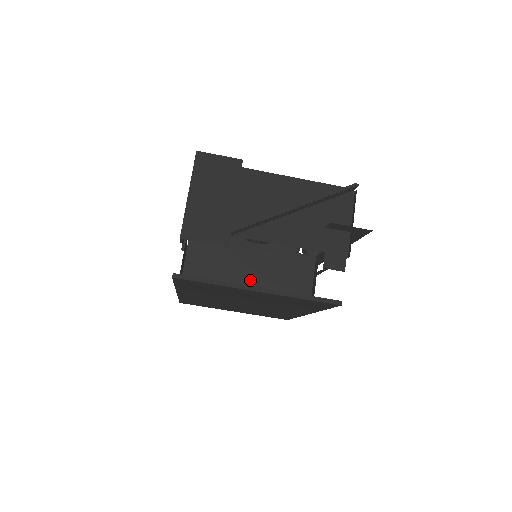
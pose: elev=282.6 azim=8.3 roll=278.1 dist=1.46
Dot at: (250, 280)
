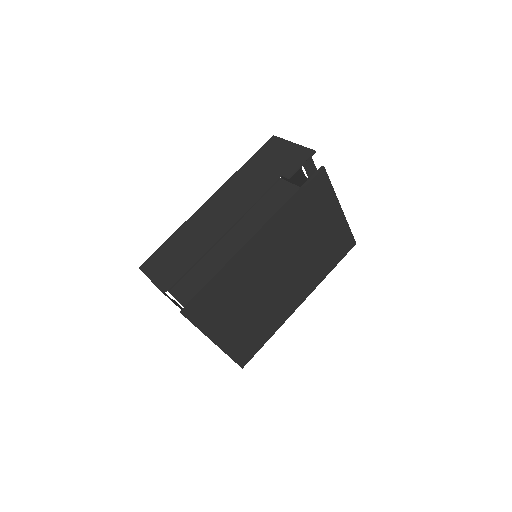
Dot at: occluded
